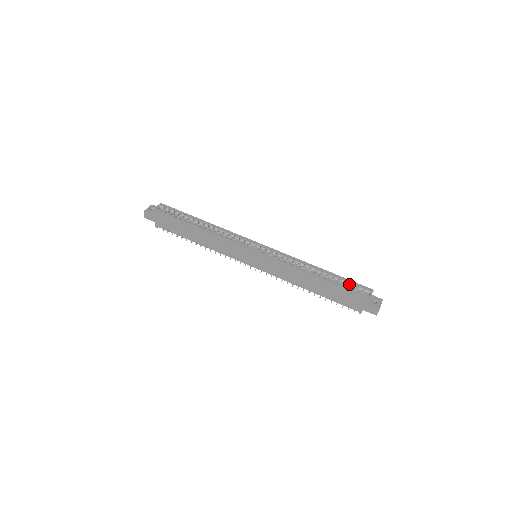
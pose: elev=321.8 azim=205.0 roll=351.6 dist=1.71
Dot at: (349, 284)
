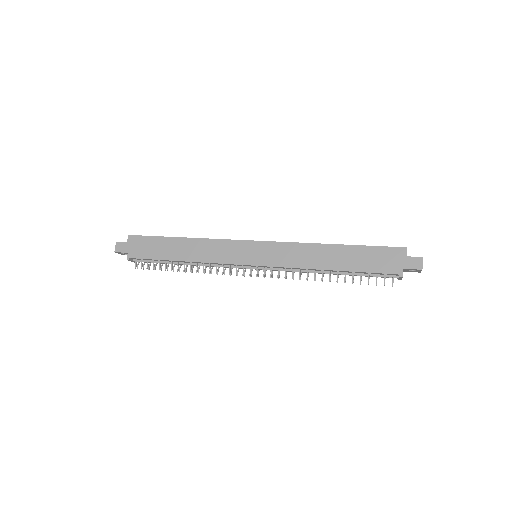
Dot at: occluded
